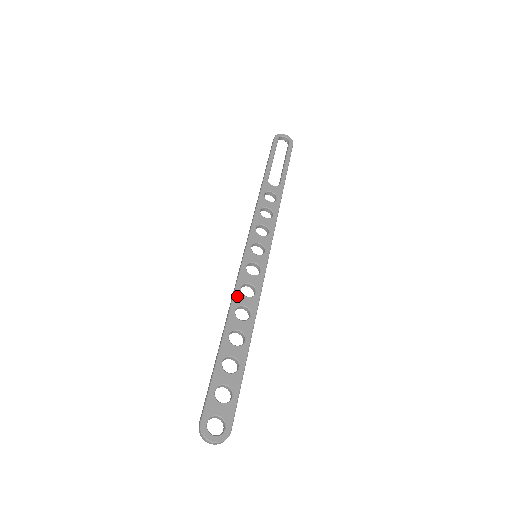
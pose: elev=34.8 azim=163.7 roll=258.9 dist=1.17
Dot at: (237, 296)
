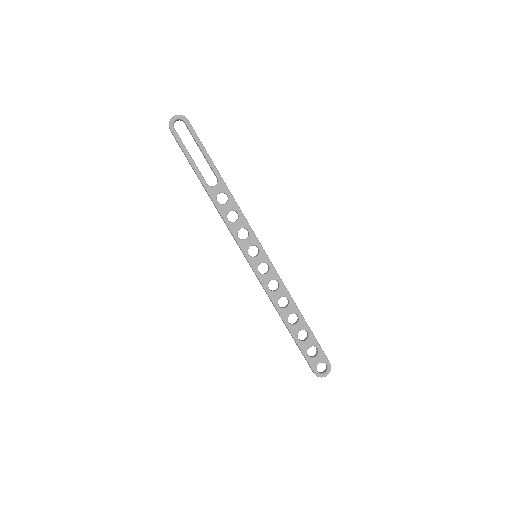
Dot at: (272, 296)
